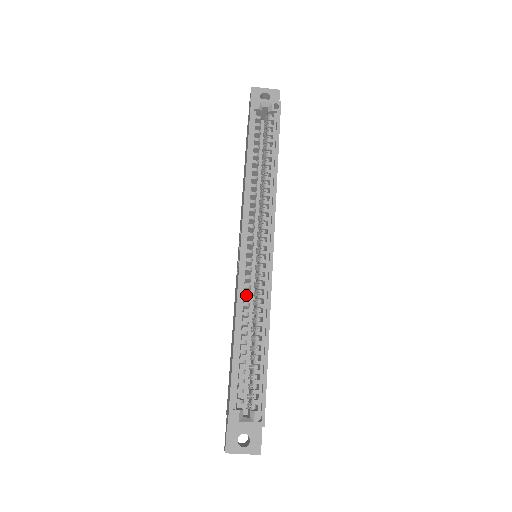
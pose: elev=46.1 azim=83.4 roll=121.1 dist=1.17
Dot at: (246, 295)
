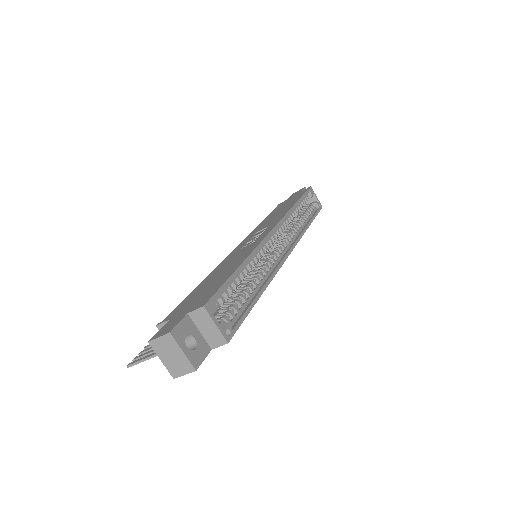
Dot at: (260, 254)
